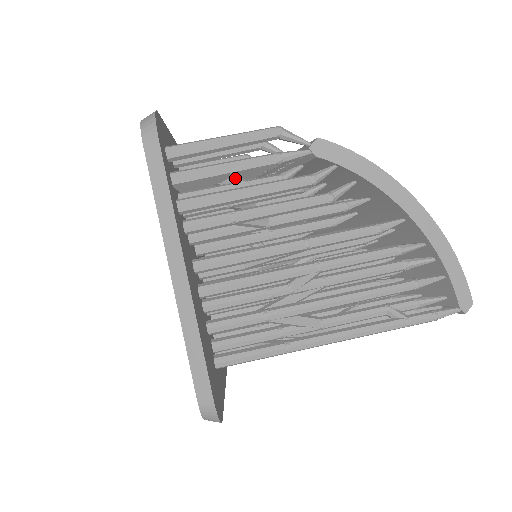
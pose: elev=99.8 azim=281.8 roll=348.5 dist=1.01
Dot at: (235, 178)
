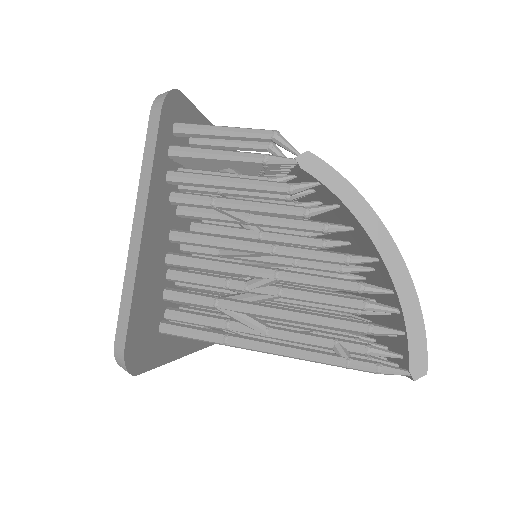
Dot at: (232, 169)
